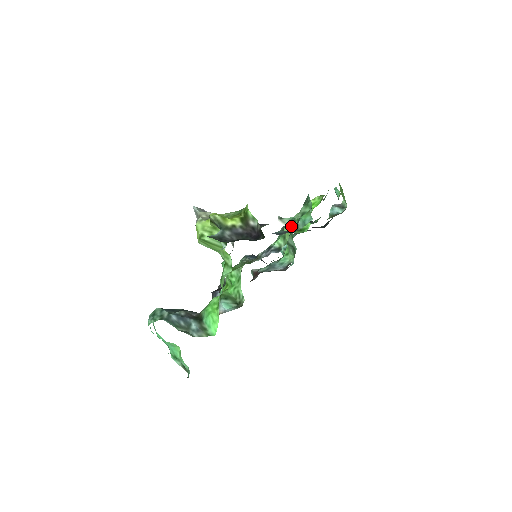
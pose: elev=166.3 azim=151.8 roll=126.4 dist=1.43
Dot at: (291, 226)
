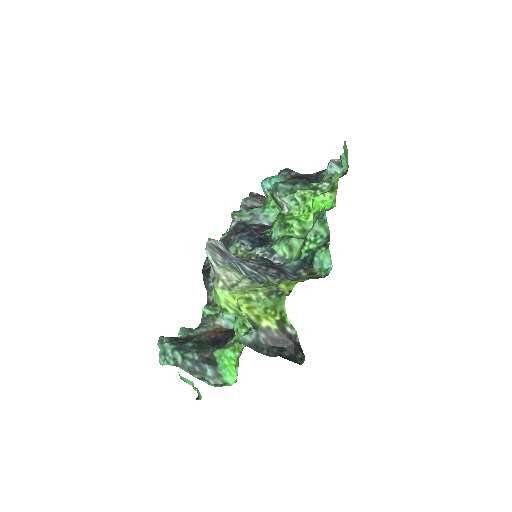
Dot at: (301, 242)
